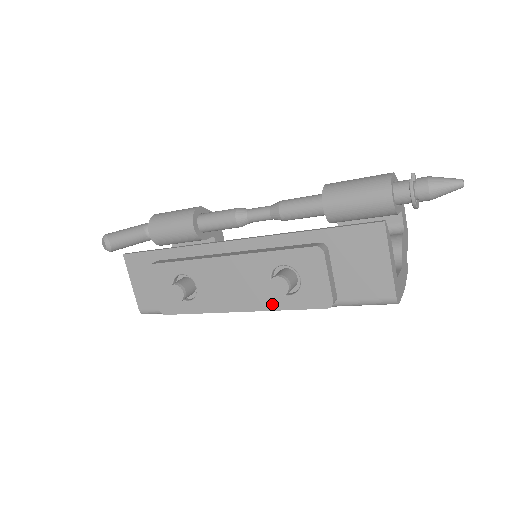
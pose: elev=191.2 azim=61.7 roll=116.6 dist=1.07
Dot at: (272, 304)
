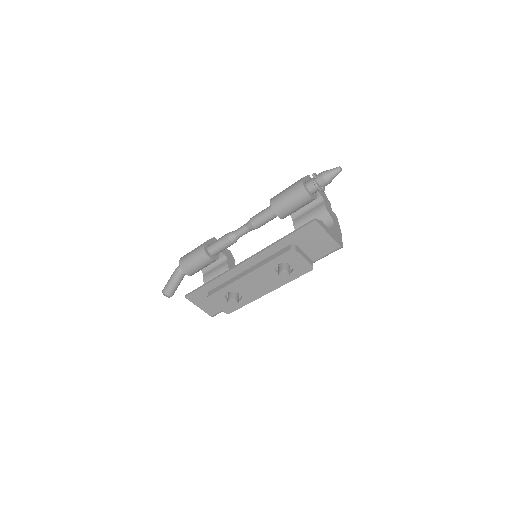
Dot at: (284, 282)
